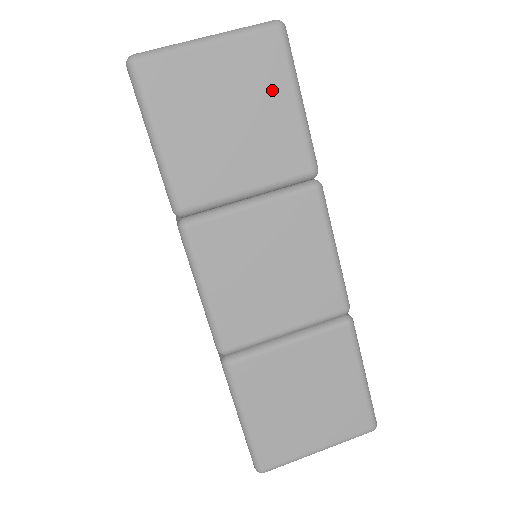
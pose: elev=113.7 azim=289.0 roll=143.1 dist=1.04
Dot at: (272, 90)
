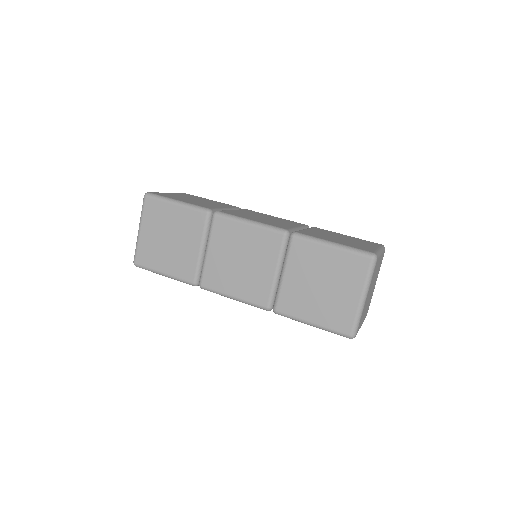
Dot at: (200, 198)
